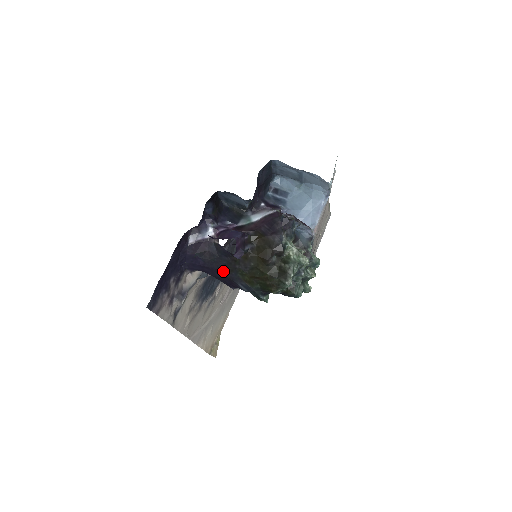
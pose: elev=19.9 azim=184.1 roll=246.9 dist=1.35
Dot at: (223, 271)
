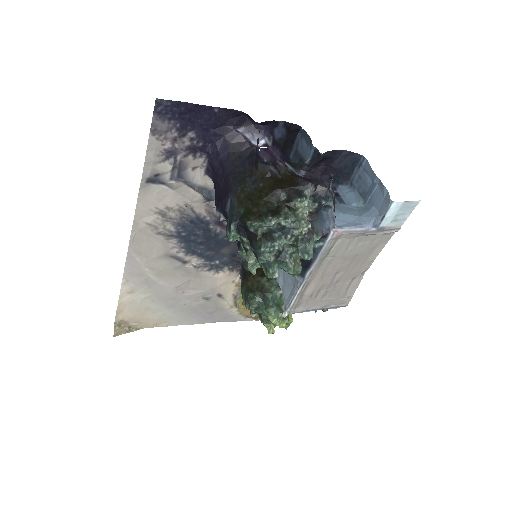
Dot at: (232, 178)
